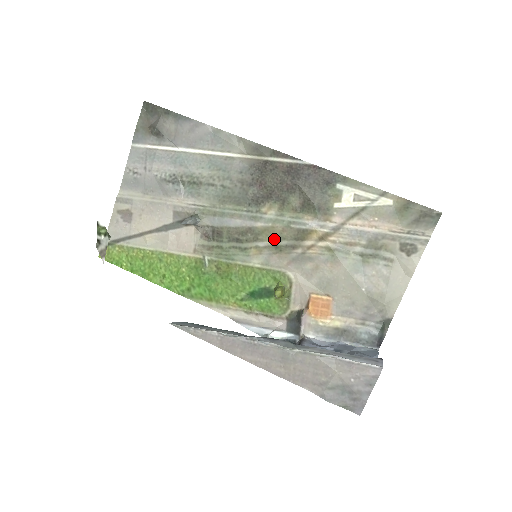
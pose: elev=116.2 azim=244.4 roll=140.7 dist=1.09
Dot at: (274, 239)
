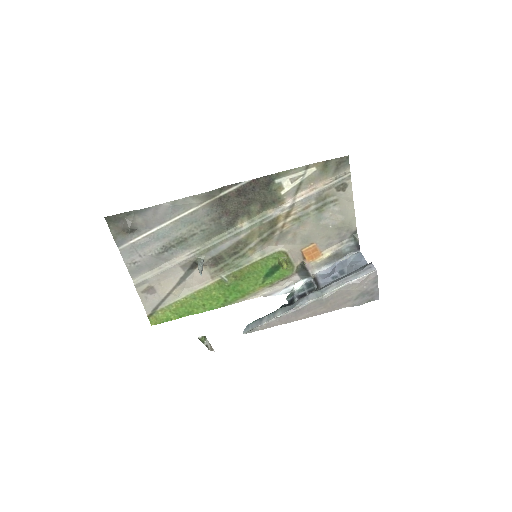
Dot at: (258, 237)
